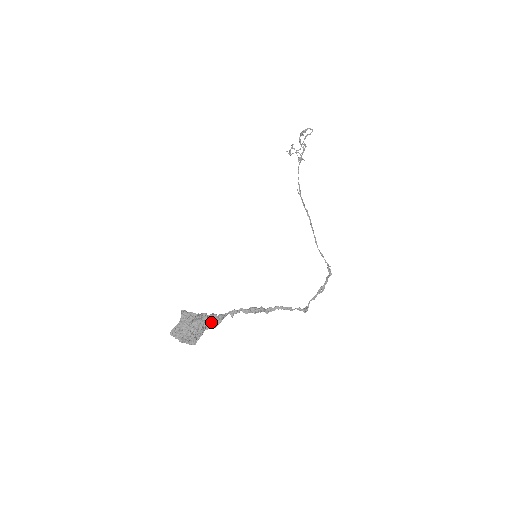
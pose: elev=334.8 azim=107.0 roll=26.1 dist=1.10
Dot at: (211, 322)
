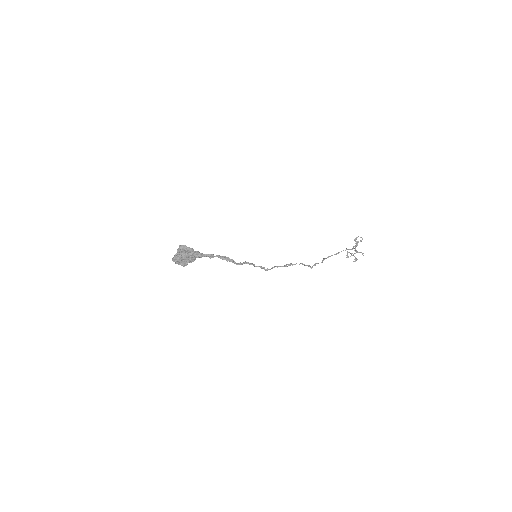
Dot at: (193, 252)
